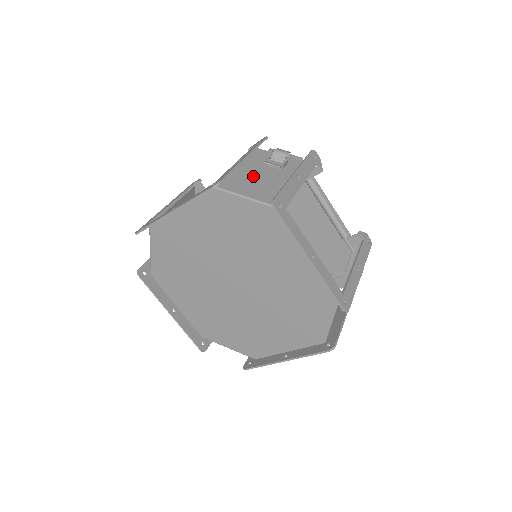
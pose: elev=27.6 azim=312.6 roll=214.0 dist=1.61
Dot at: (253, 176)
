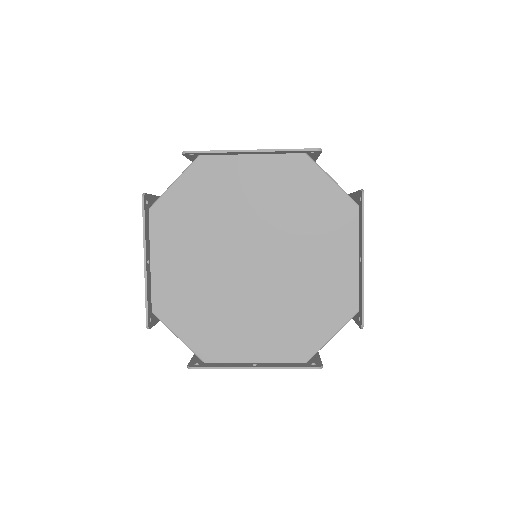
Dot at: occluded
